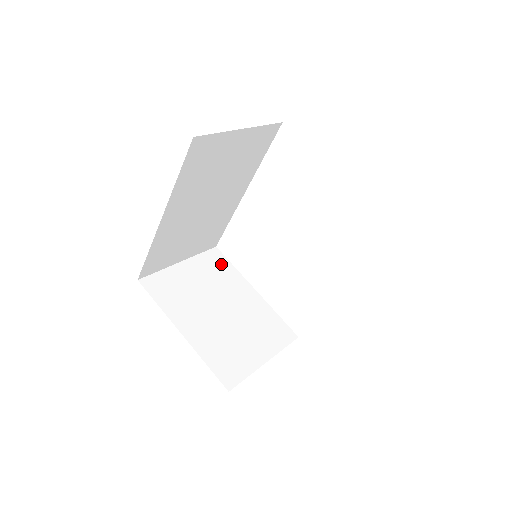
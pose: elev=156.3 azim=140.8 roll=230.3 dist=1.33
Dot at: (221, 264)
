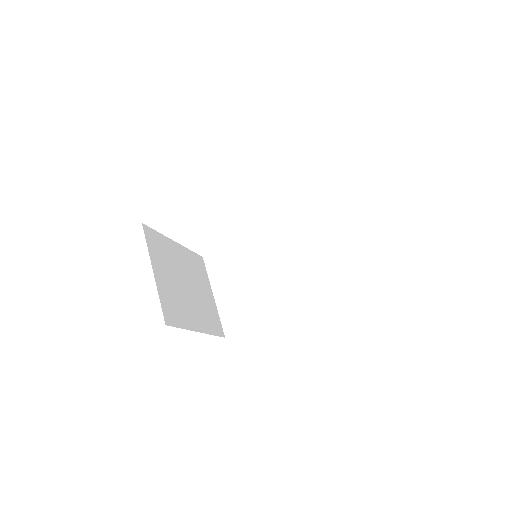
Dot at: (157, 240)
